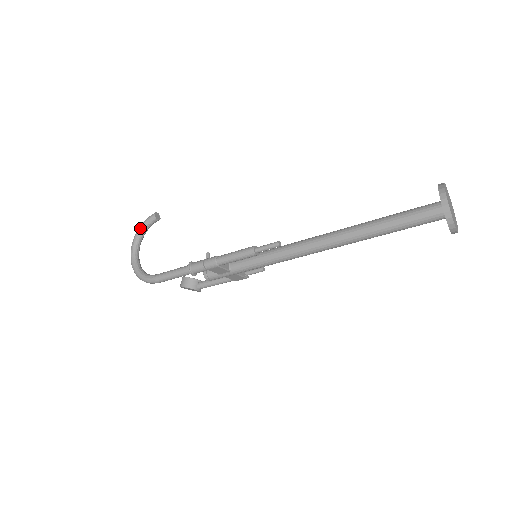
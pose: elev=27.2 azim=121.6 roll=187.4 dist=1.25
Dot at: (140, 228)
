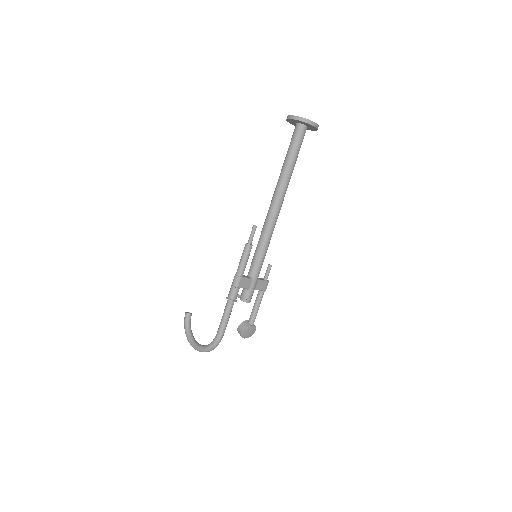
Dot at: (185, 330)
